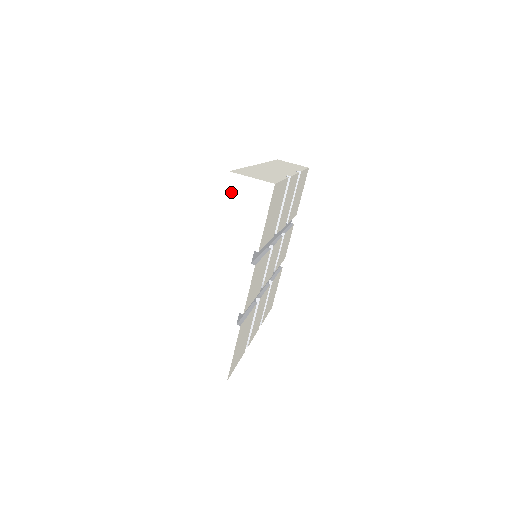
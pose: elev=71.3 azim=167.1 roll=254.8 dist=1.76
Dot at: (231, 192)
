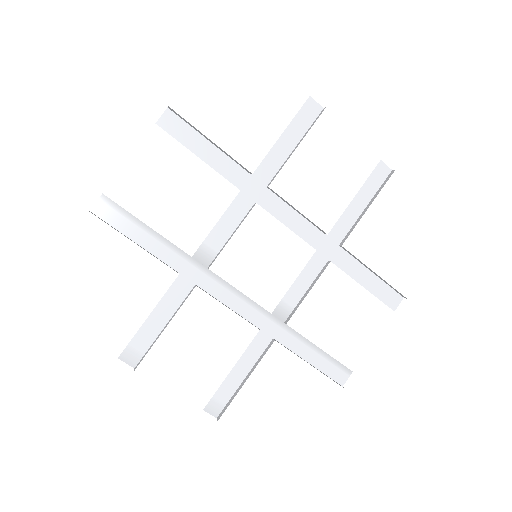
Dot at: occluded
